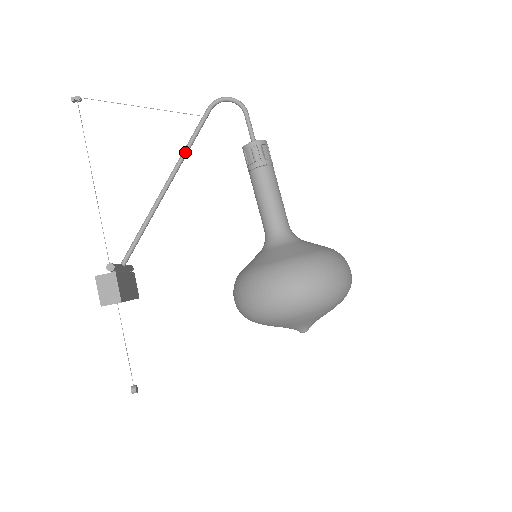
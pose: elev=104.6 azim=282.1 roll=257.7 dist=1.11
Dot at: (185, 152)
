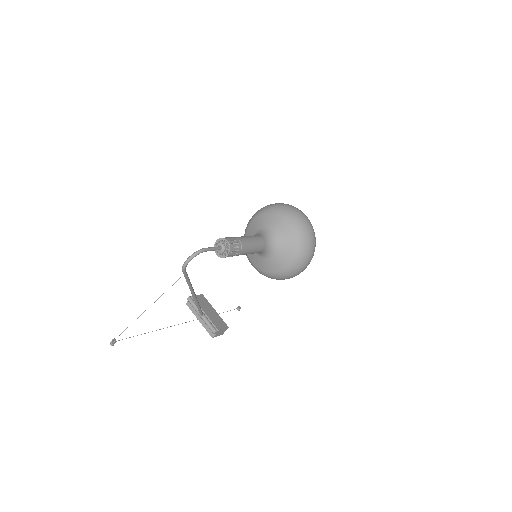
Dot at: (191, 287)
